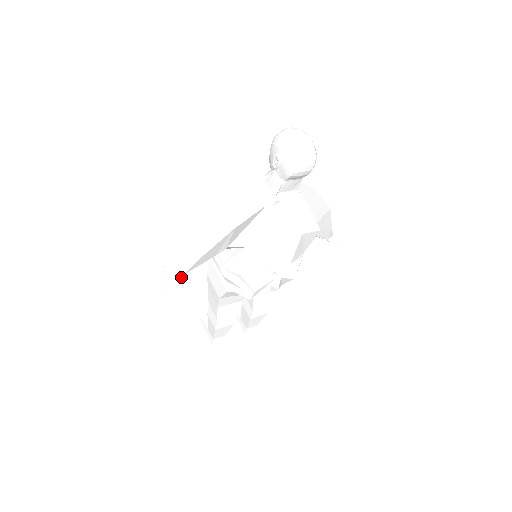
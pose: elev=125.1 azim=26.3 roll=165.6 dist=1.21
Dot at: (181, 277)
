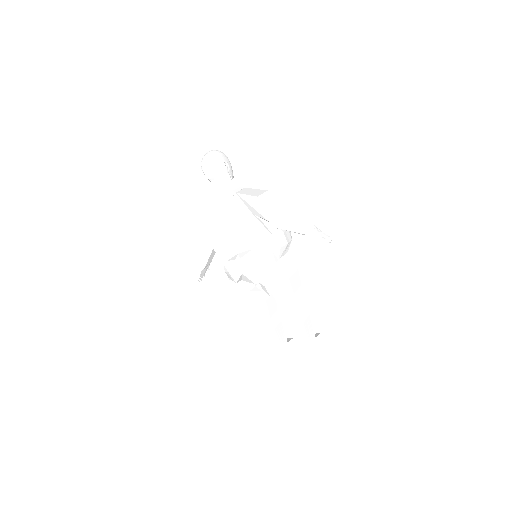
Dot at: (202, 268)
